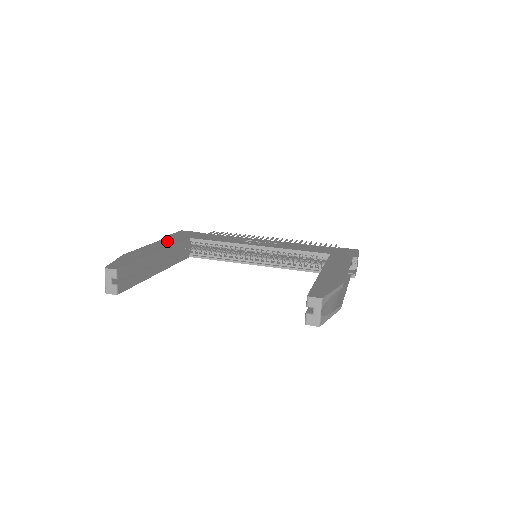
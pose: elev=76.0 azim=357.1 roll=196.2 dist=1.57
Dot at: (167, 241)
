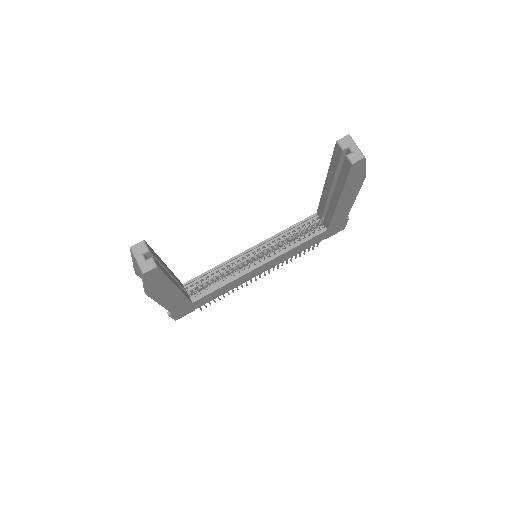
Dot at: occluded
